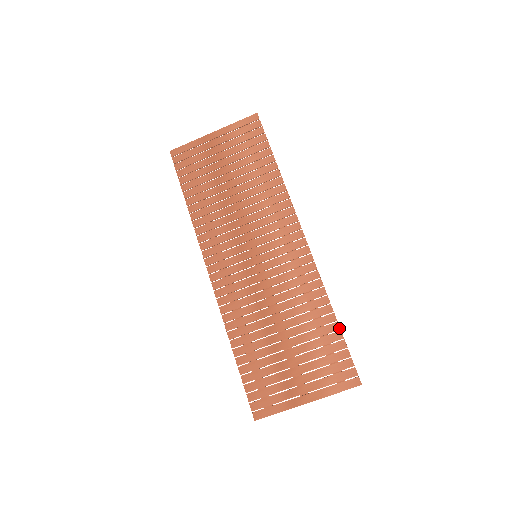
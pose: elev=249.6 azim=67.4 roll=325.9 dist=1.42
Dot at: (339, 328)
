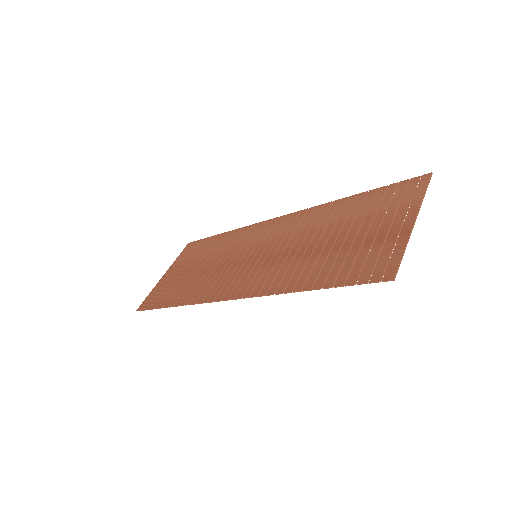
Dot at: (366, 192)
